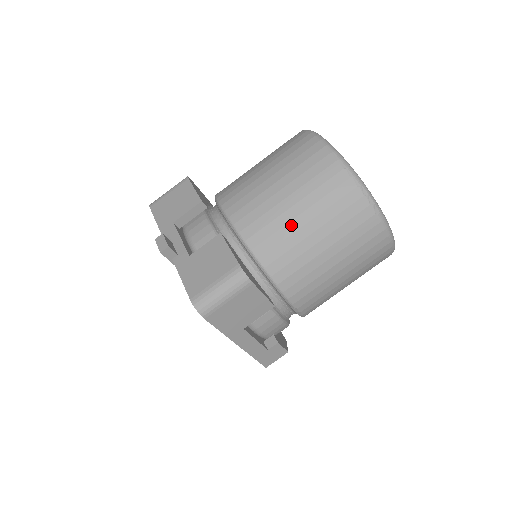
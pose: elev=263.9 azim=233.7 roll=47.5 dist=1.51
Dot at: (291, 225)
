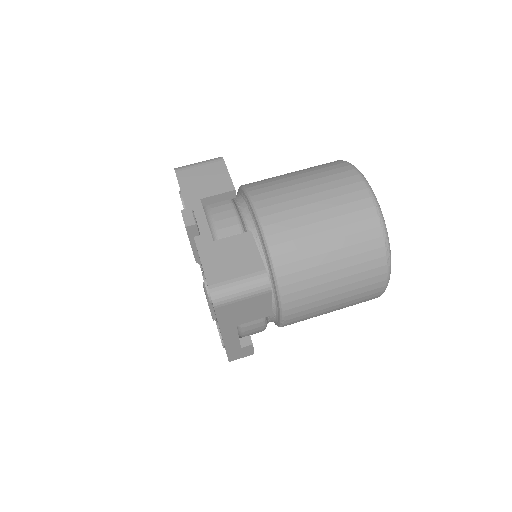
Dot at: (316, 248)
